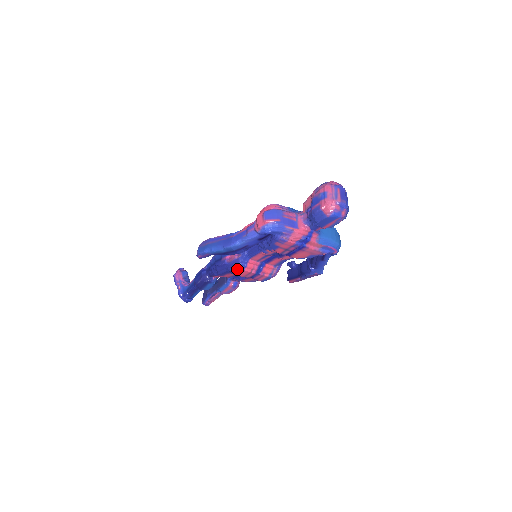
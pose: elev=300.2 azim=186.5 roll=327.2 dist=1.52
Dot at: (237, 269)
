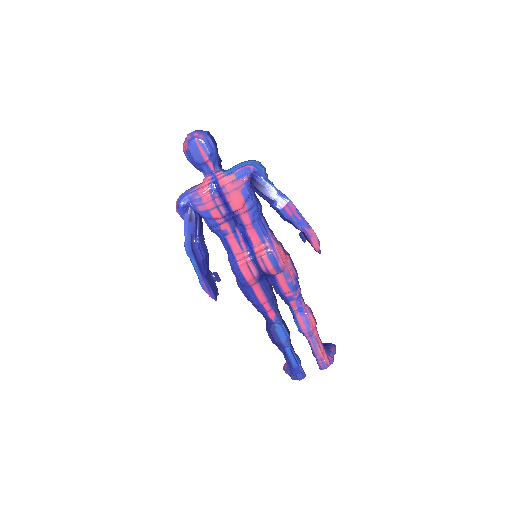
Dot at: (238, 274)
